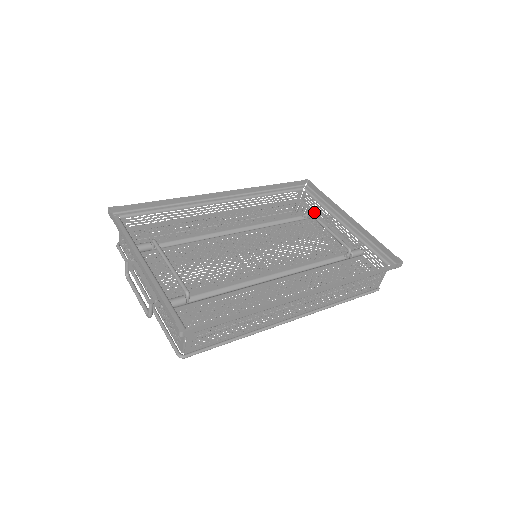
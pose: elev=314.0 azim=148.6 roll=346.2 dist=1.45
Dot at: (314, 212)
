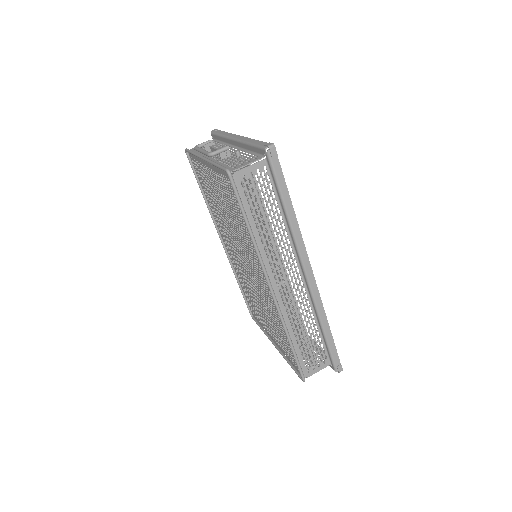
Dot at: occluded
